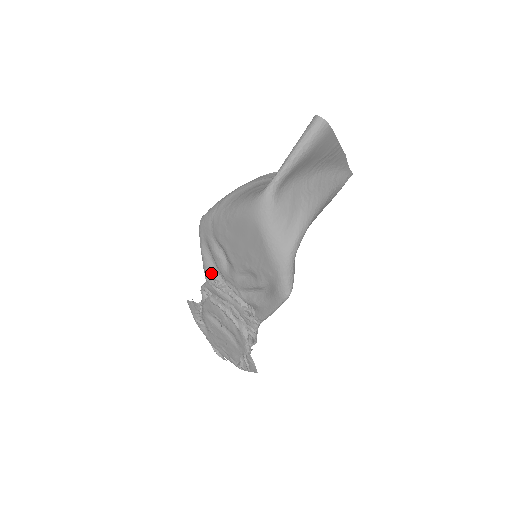
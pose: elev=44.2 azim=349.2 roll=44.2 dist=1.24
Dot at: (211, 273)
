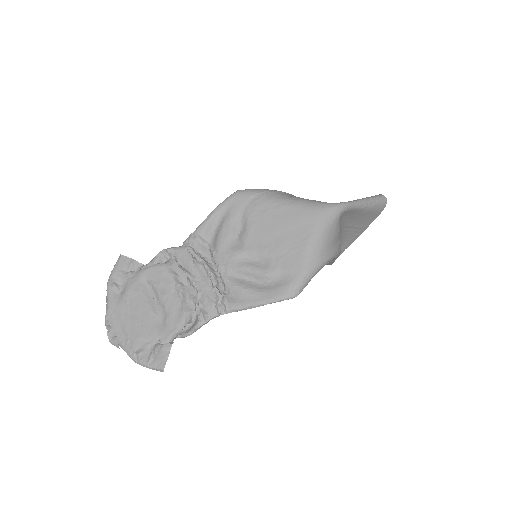
Dot at: (200, 241)
